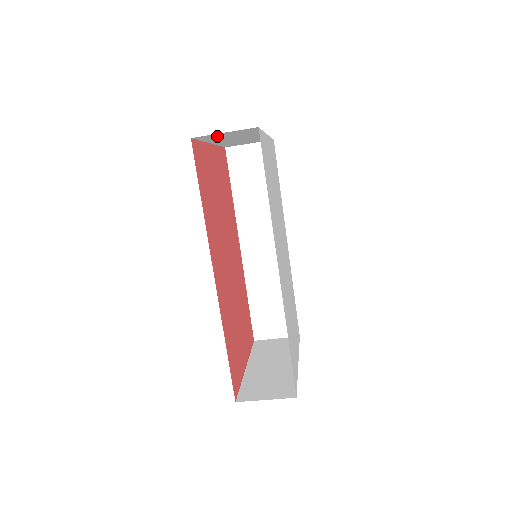
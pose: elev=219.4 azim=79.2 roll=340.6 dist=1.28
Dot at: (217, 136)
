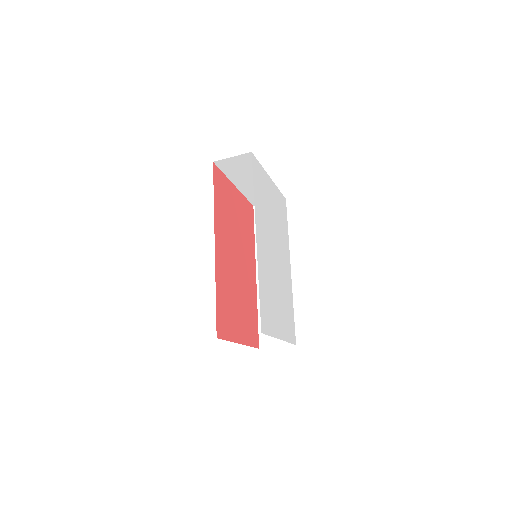
Dot at: (231, 166)
